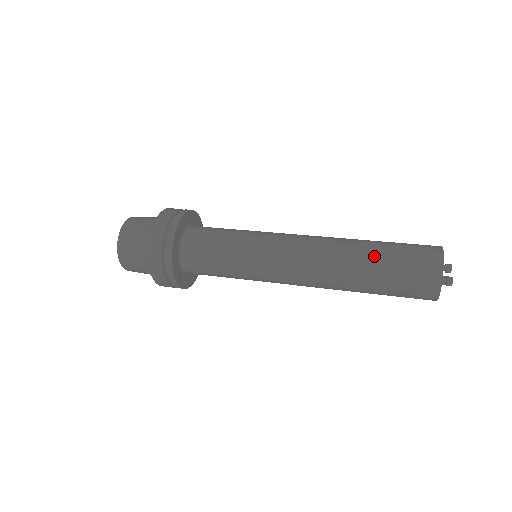
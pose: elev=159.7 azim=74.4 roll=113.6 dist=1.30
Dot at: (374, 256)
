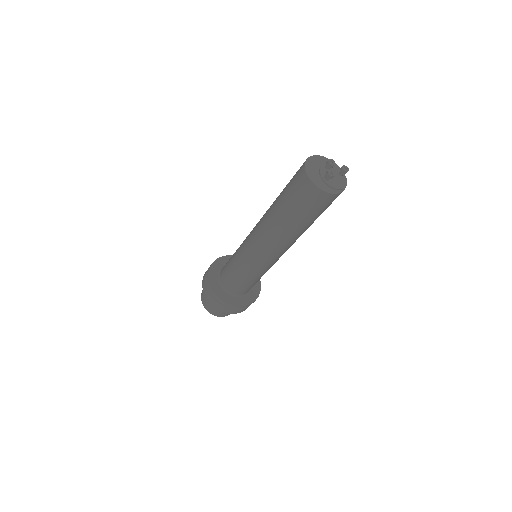
Dot at: (279, 205)
